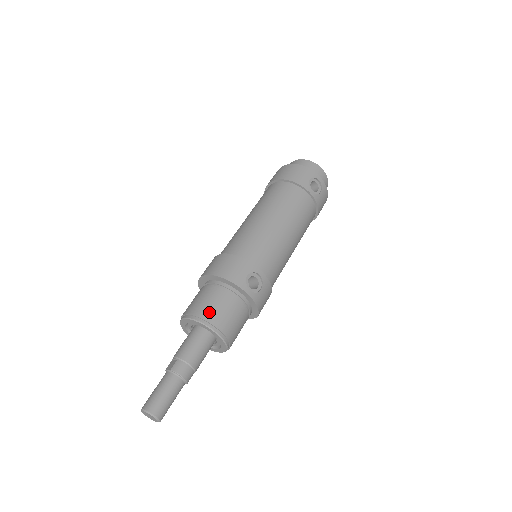
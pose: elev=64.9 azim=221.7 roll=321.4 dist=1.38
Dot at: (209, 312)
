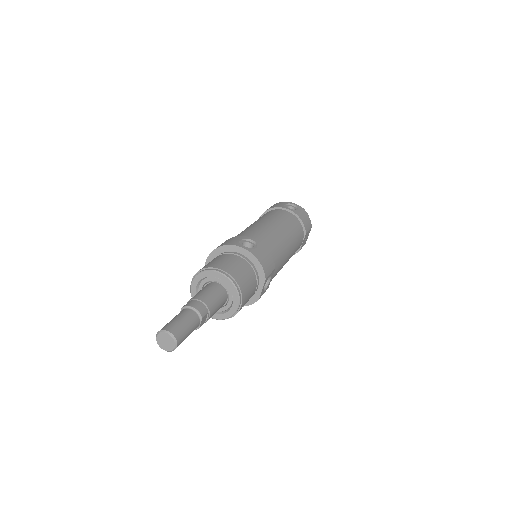
Dot at: (210, 264)
